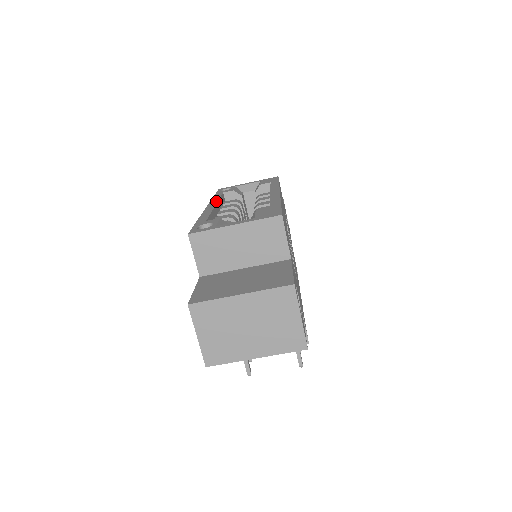
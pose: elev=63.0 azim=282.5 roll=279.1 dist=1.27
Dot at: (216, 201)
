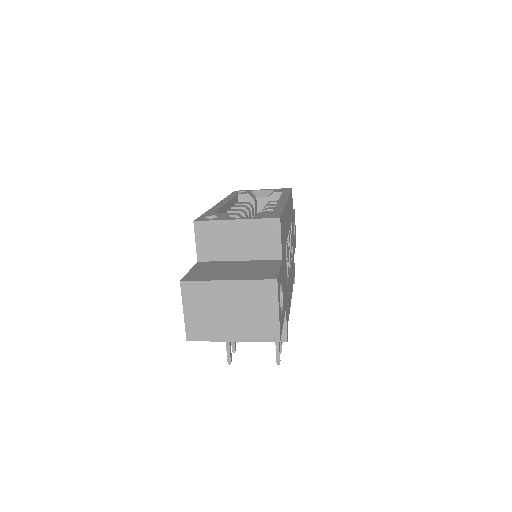
Dot at: (228, 199)
